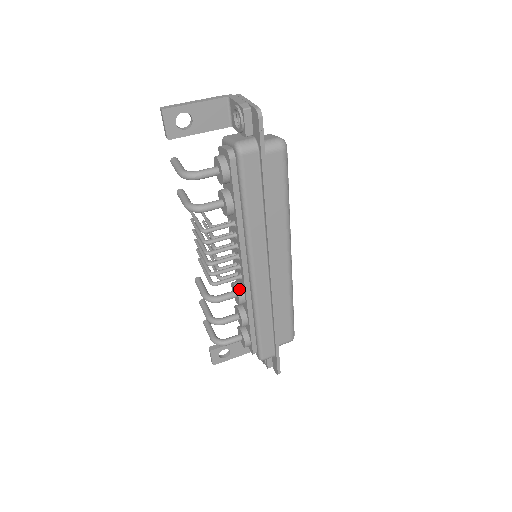
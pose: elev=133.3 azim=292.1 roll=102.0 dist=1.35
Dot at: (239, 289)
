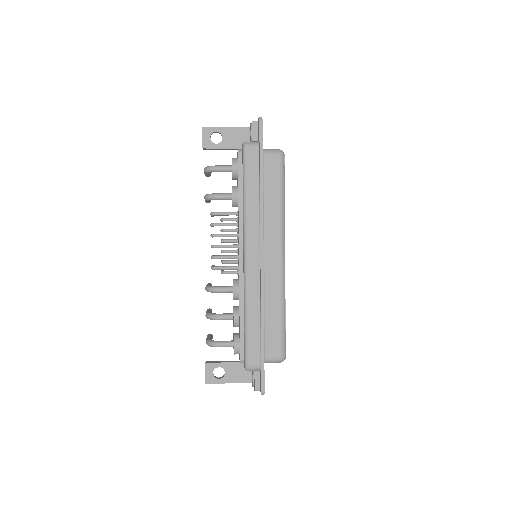
Dot at: (236, 281)
